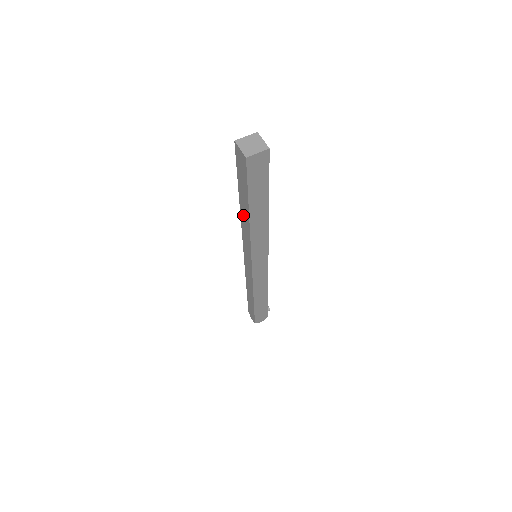
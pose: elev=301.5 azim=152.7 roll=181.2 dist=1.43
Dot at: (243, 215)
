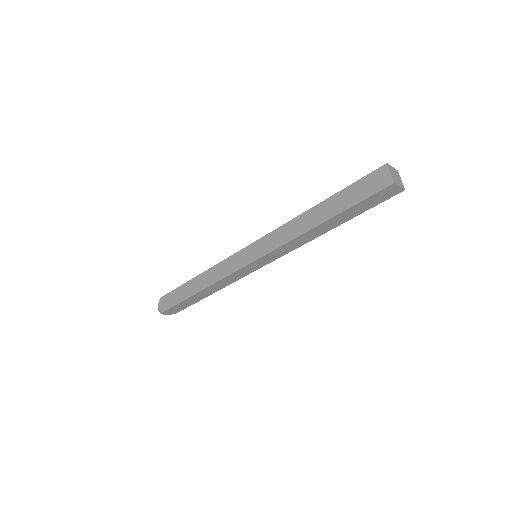
Dot at: (306, 218)
